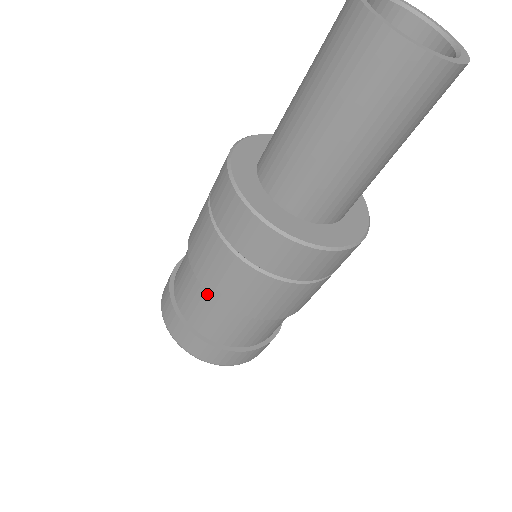
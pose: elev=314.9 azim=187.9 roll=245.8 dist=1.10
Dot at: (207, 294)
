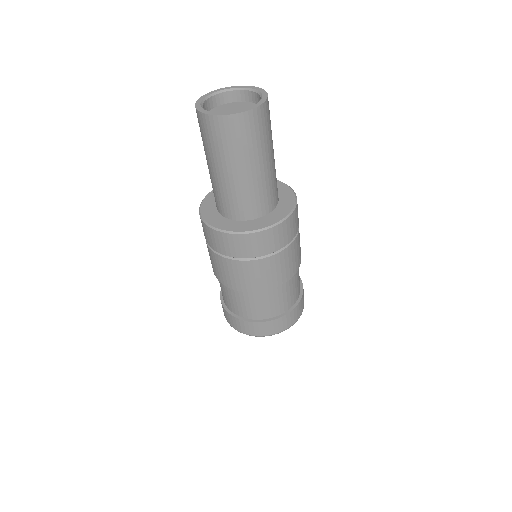
Dot at: (245, 294)
